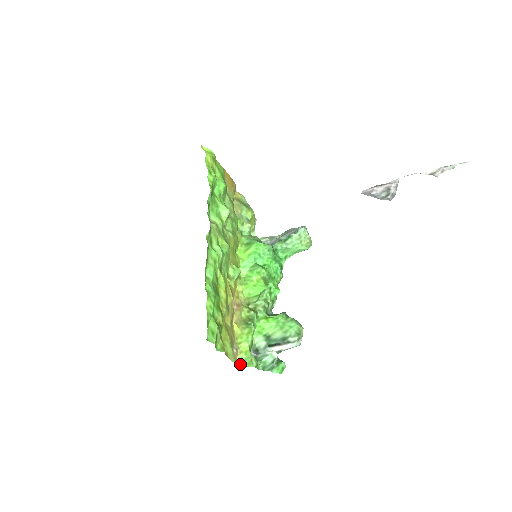
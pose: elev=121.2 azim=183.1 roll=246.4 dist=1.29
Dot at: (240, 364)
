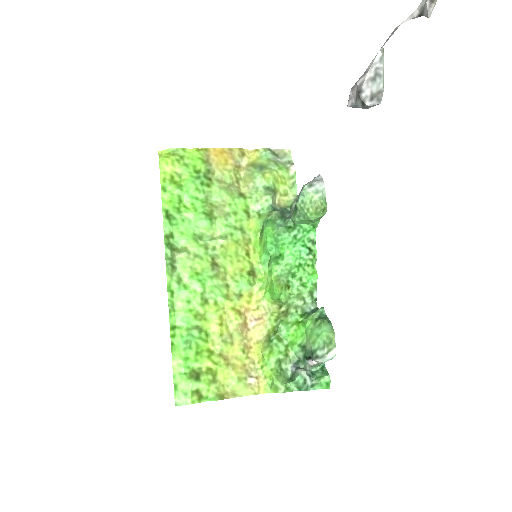
Dot at: (266, 391)
